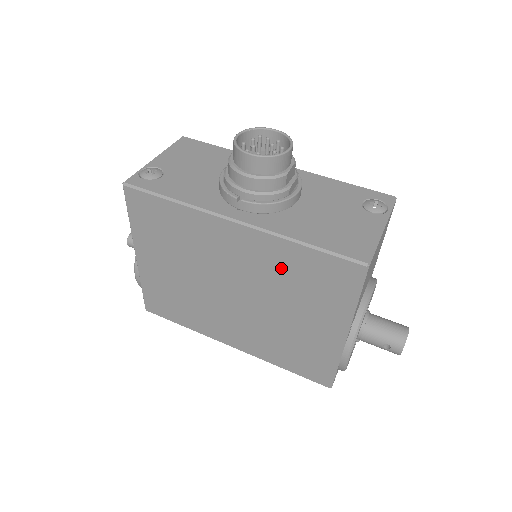
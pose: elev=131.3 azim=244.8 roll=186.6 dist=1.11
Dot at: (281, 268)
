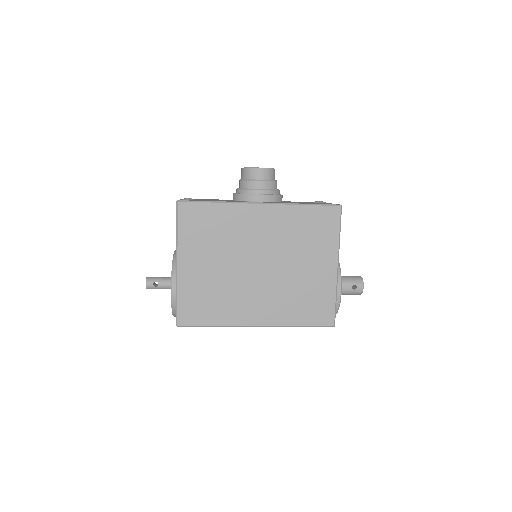
Dot at: (292, 228)
